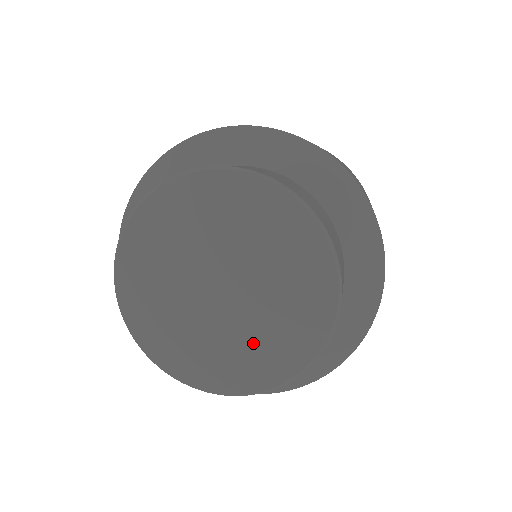
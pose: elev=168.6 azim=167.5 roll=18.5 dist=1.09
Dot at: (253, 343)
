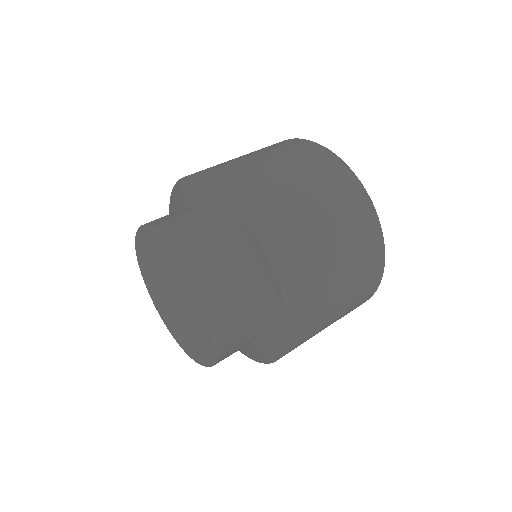
Dot at: (178, 329)
